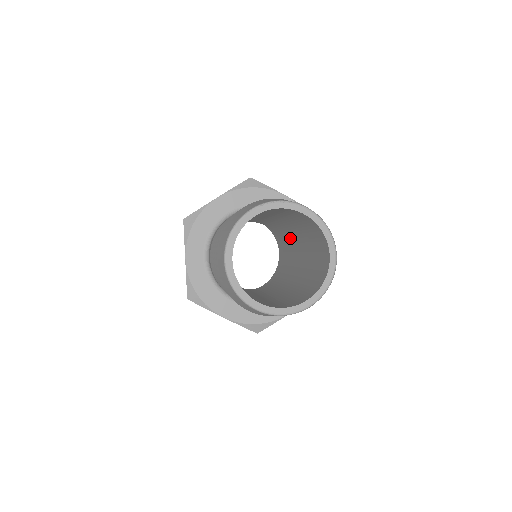
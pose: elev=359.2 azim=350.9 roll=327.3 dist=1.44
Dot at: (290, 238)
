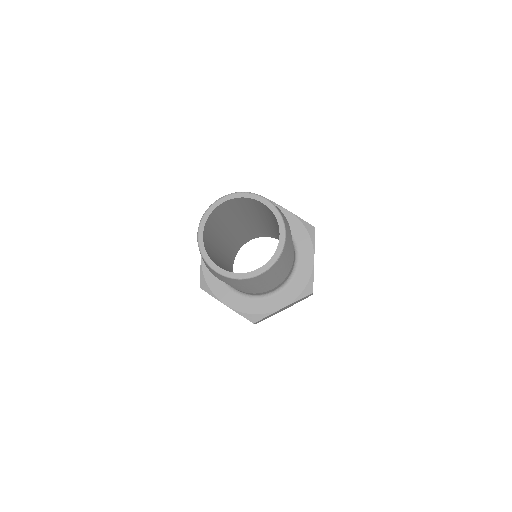
Dot at: occluded
